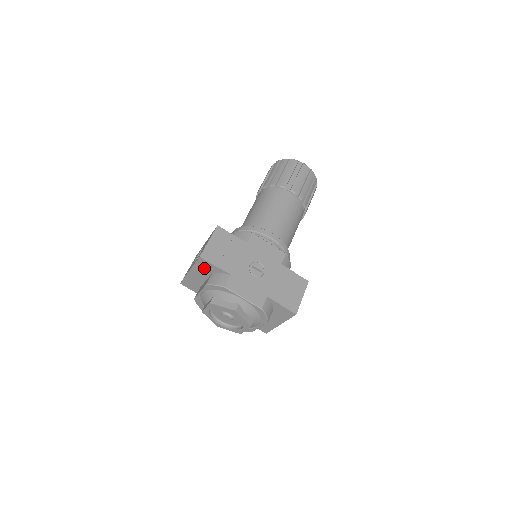
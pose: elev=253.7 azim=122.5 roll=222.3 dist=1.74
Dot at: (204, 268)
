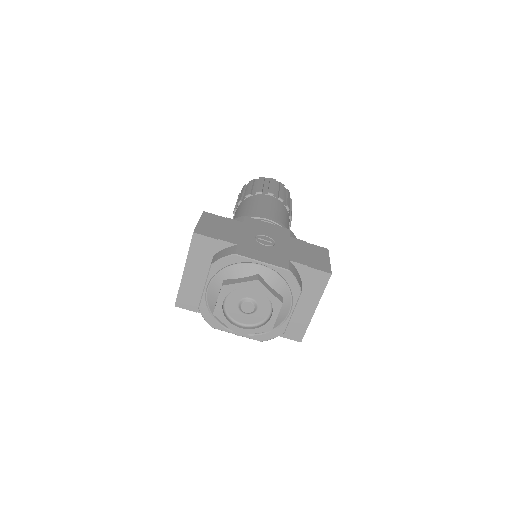
Dot at: (202, 253)
